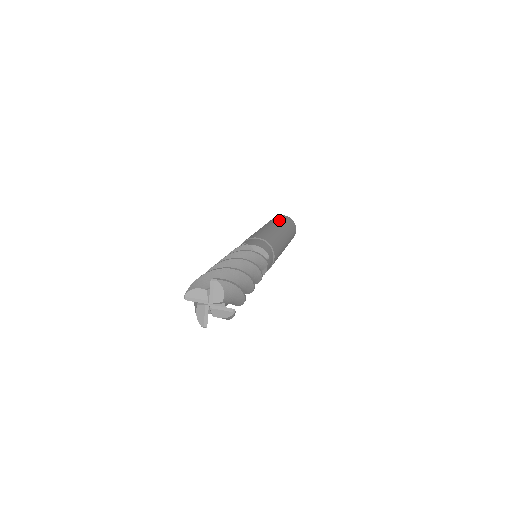
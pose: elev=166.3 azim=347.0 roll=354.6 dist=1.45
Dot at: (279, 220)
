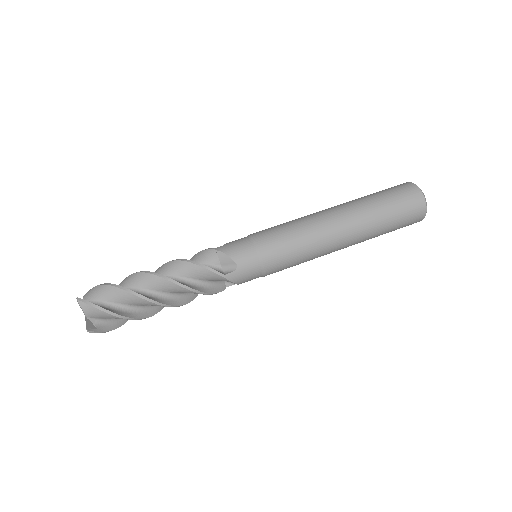
Dot at: (373, 198)
